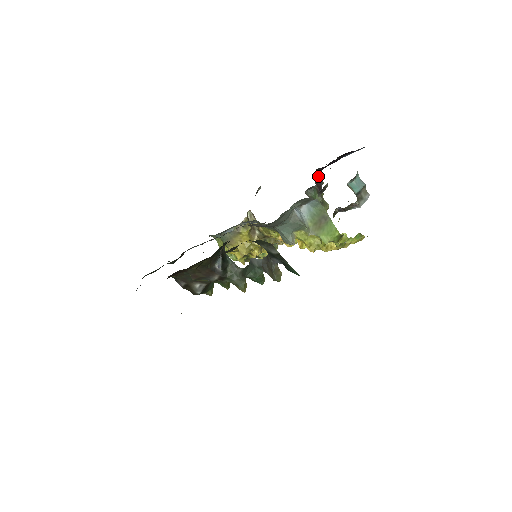
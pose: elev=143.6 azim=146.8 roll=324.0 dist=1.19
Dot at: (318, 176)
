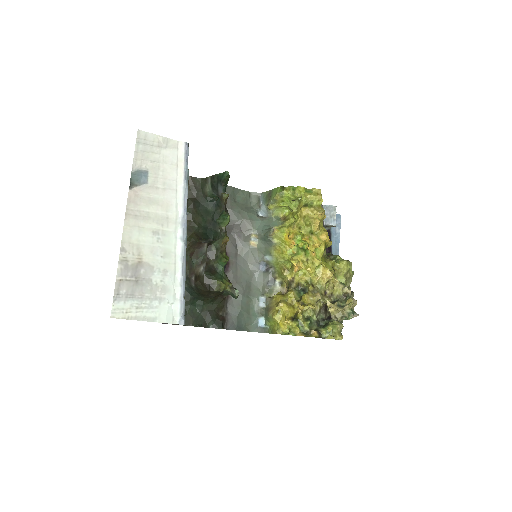
Dot at: occluded
